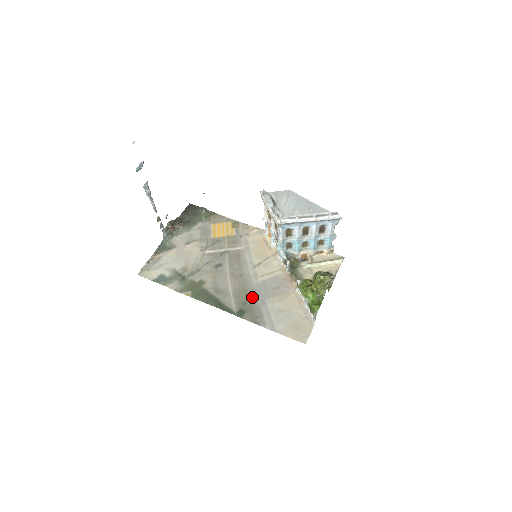
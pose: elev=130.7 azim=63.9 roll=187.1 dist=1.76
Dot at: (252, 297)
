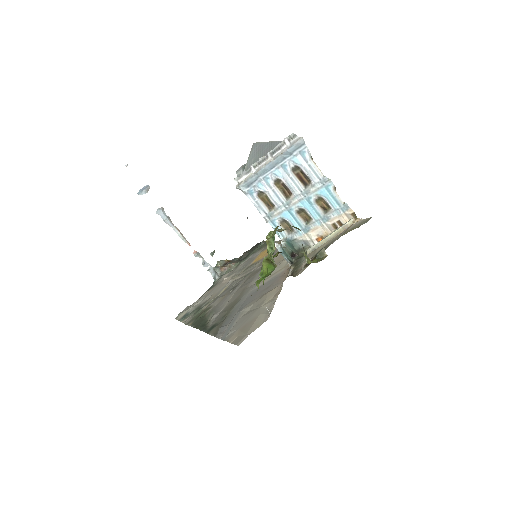
Dot at: (235, 307)
